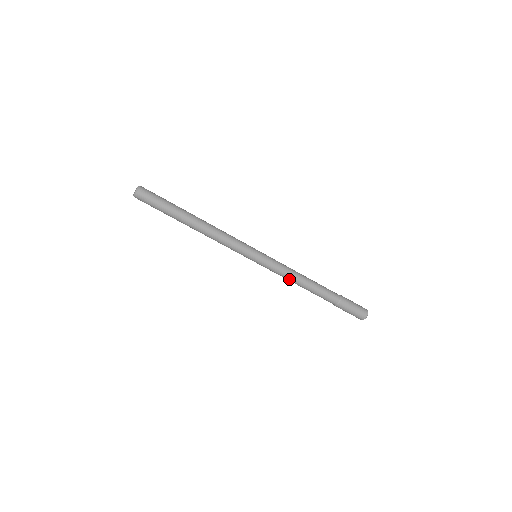
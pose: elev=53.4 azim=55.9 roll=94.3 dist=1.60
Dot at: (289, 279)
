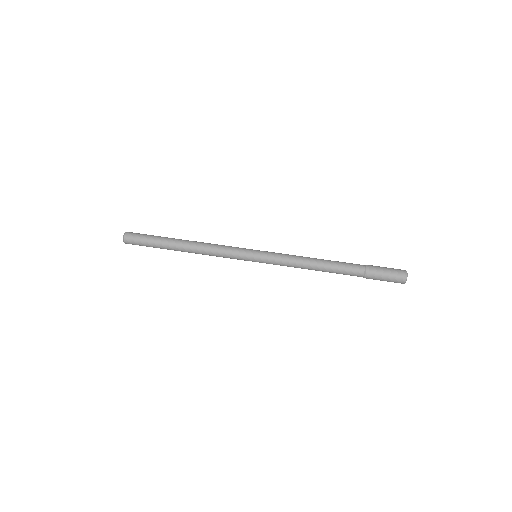
Dot at: (299, 267)
